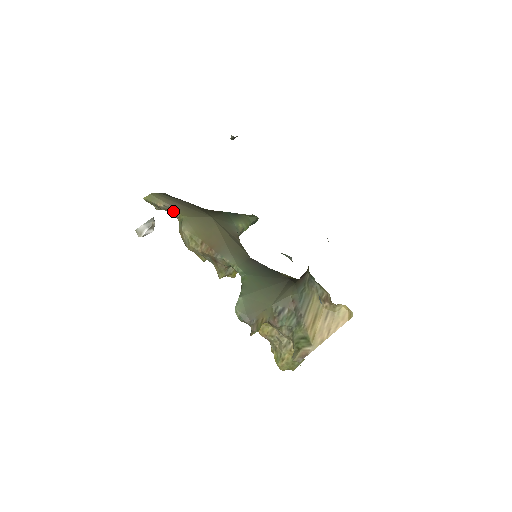
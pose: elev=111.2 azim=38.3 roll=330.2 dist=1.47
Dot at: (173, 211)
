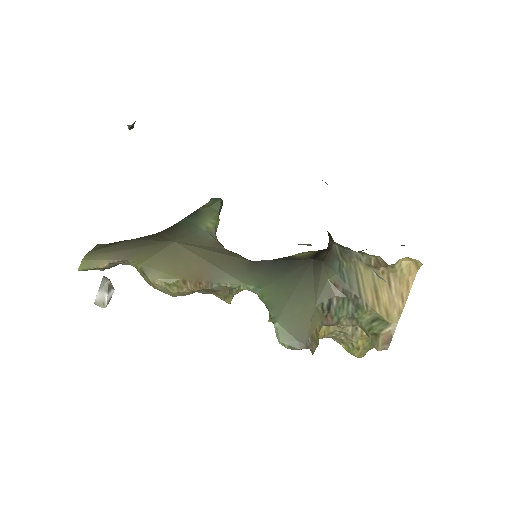
Dot at: occluded
